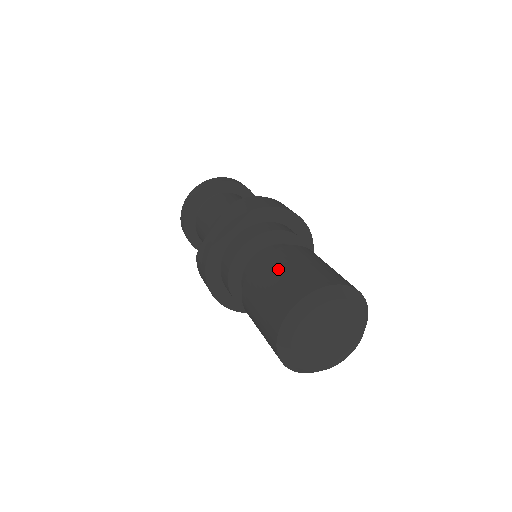
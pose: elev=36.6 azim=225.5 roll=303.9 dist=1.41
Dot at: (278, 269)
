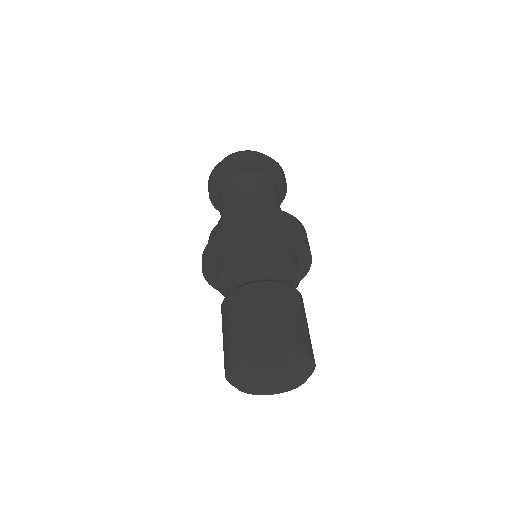
Dot at: (233, 316)
